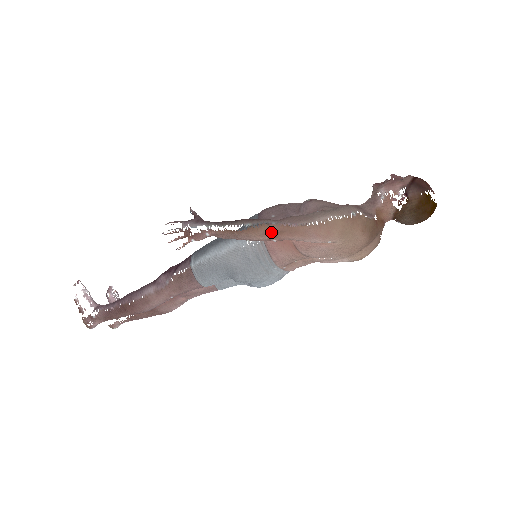
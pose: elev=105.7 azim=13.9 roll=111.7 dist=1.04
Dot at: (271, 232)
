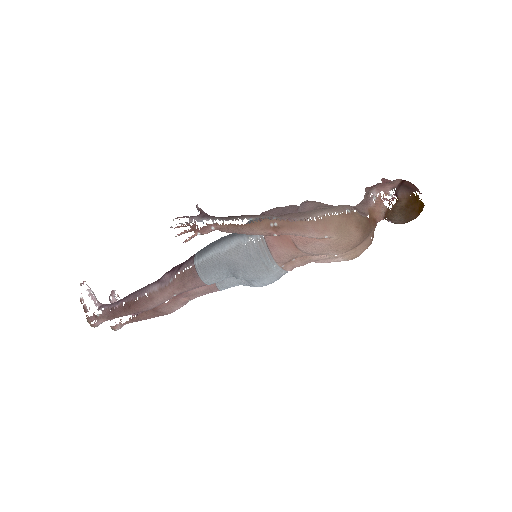
Dot at: (272, 226)
